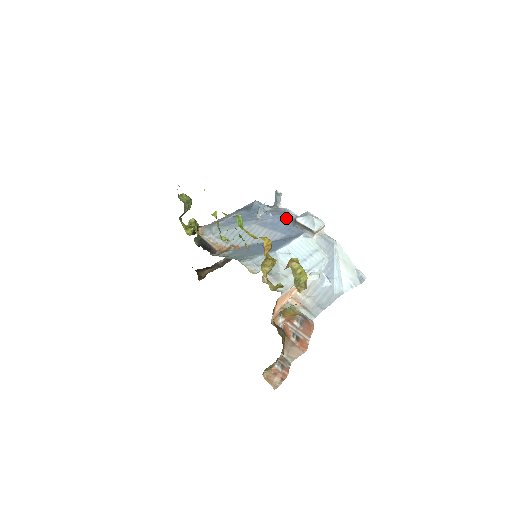
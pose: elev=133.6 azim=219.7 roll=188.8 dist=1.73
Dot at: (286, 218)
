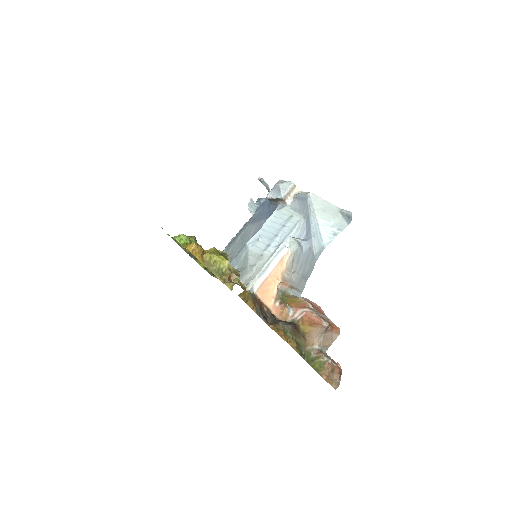
Dot at: (267, 201)
